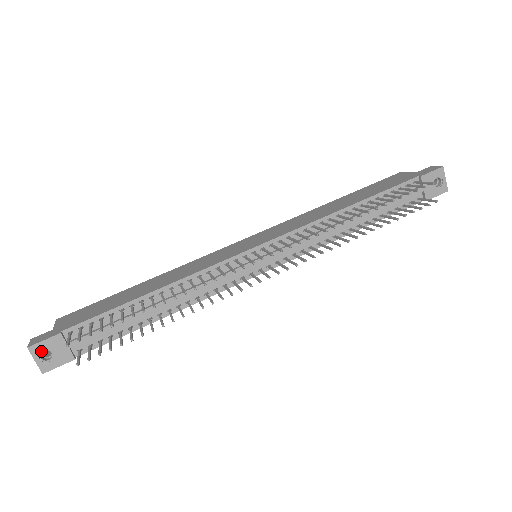
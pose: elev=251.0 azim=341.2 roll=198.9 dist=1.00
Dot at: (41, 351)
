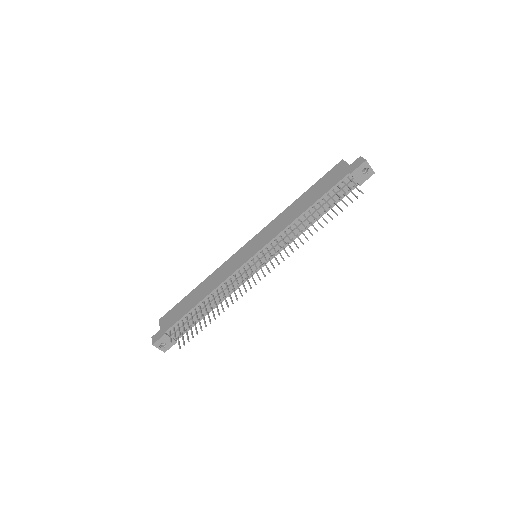
Dot at: (159, 344)
